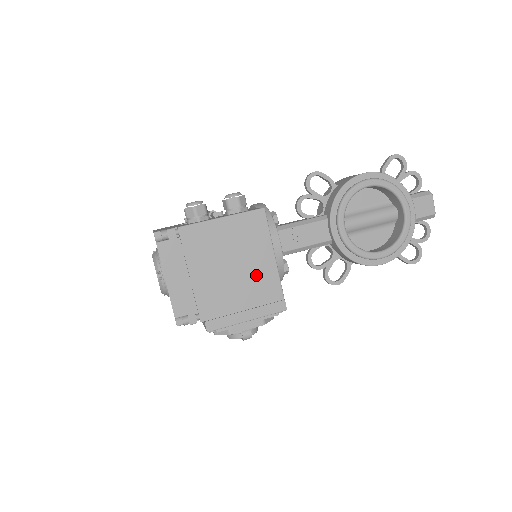
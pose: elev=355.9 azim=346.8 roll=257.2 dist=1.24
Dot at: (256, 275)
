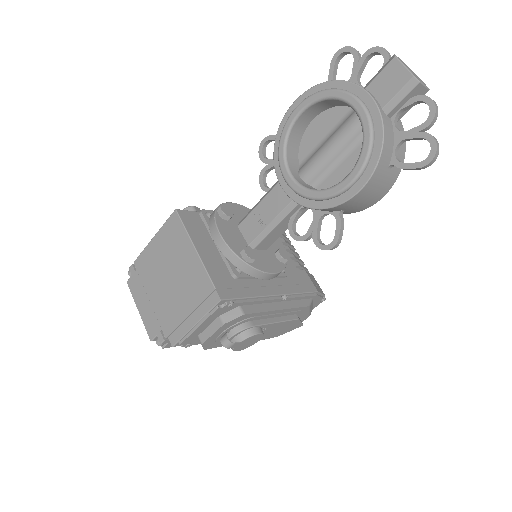
Dot at: (188, 276)
